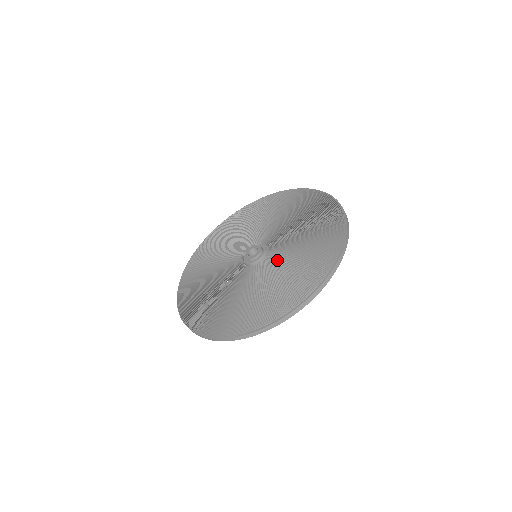
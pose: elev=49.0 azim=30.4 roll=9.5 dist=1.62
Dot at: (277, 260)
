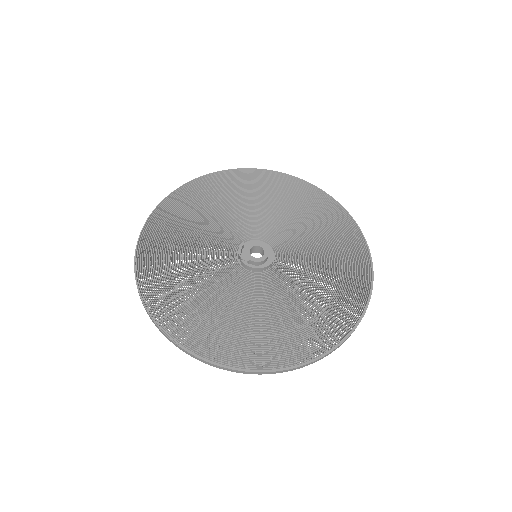
Dot at: (273, 288)
